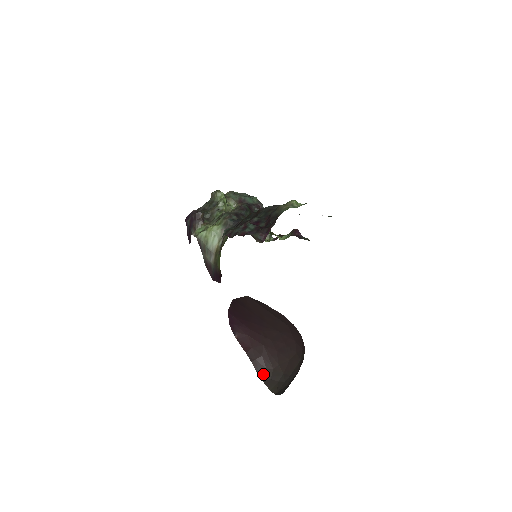
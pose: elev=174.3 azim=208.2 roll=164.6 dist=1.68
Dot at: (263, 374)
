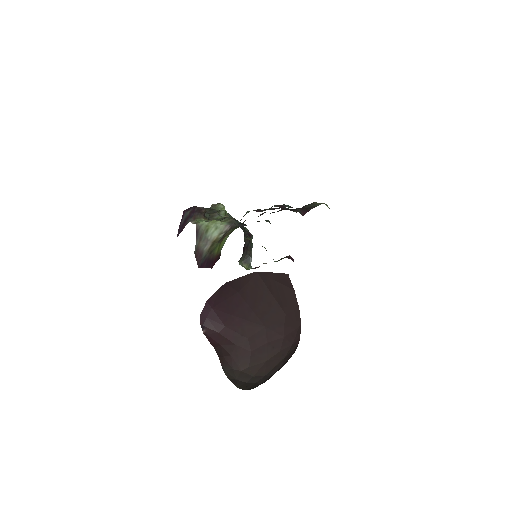
Dot at: (229, 373)
